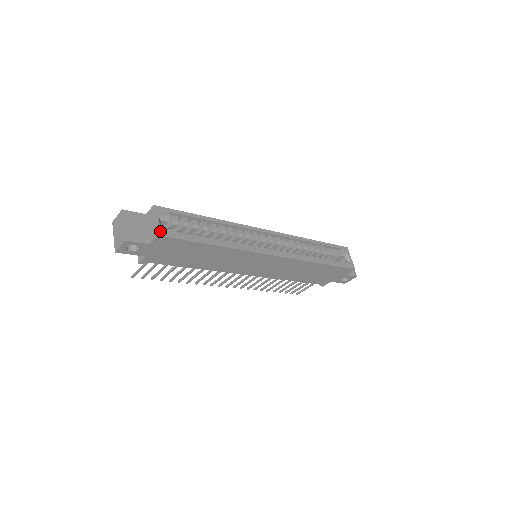
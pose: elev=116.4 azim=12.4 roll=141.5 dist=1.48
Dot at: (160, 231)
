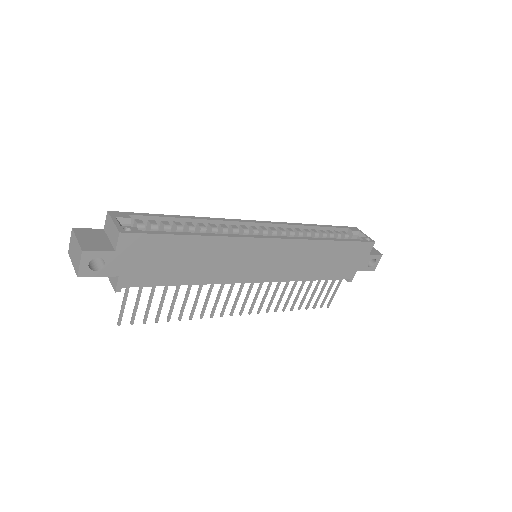
Dot at: (121, 229)
